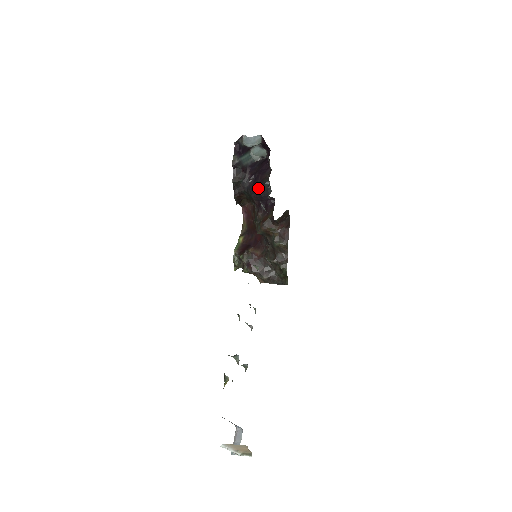
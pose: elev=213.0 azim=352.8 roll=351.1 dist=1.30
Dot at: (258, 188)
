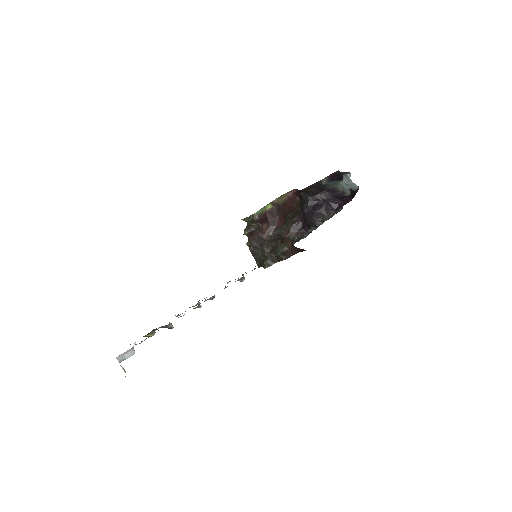
Dot at: (312, 215)
